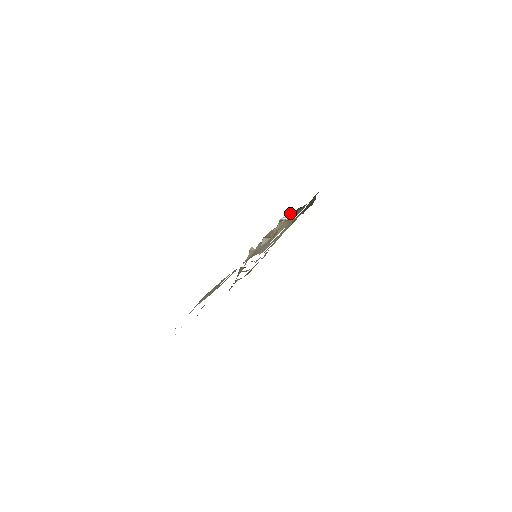
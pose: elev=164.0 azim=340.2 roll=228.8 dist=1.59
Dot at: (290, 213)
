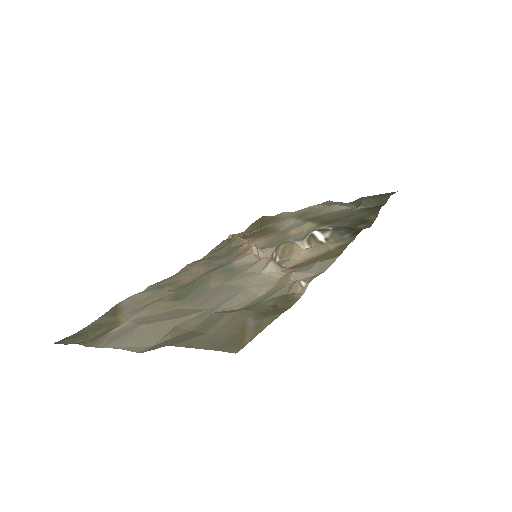
Dot at: (330, 229)
